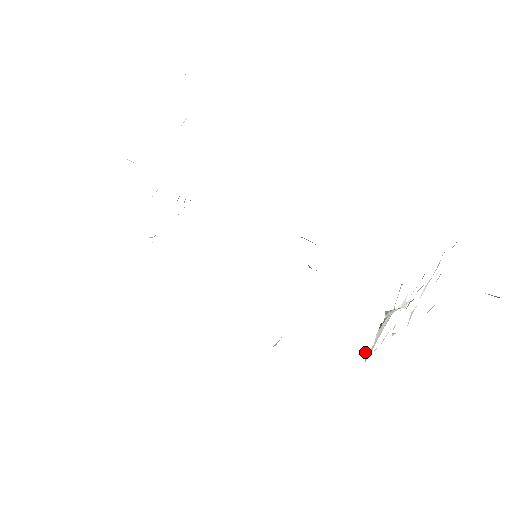
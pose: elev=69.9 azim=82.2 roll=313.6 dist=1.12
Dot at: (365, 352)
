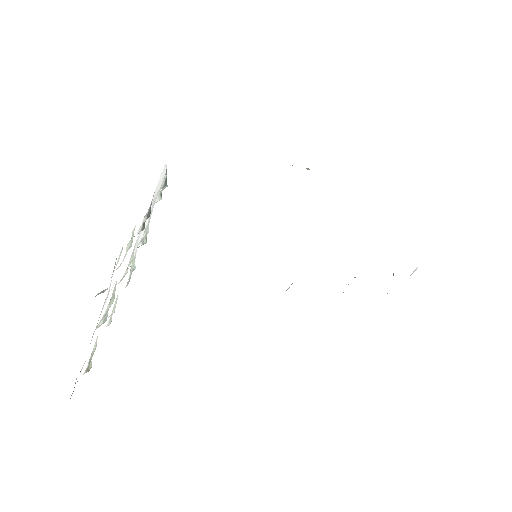
Dot at: occluded
